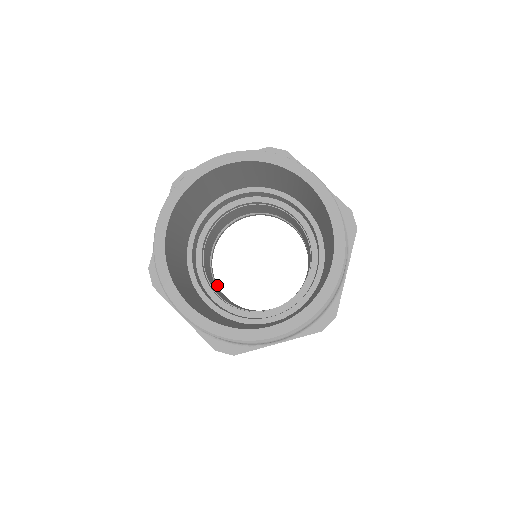
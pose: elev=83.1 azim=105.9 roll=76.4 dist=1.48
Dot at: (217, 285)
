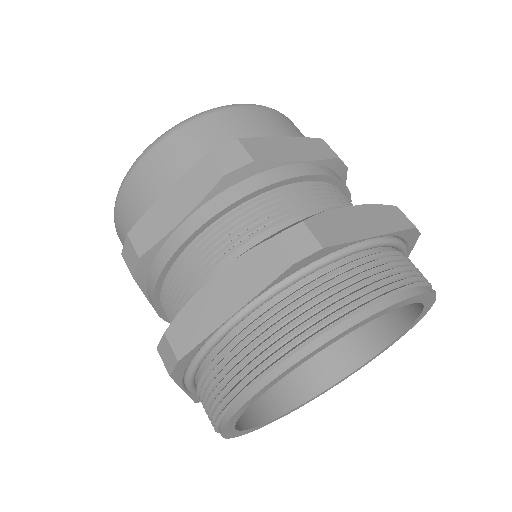
Dot at: occluded
